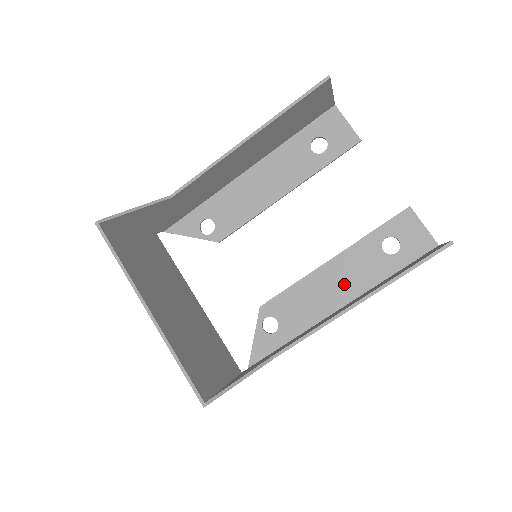
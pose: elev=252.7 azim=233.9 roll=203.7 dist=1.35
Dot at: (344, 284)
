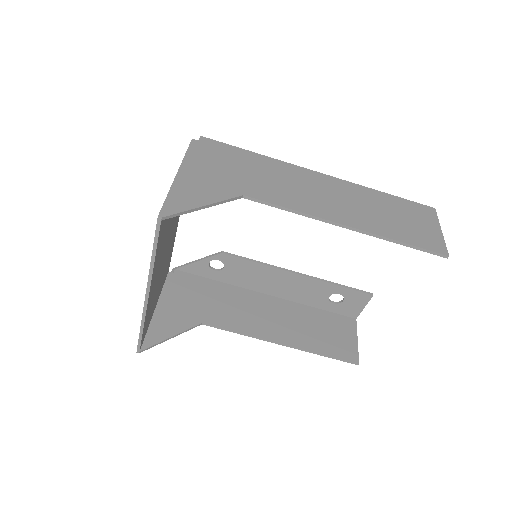
Dot at: (287, 289)
